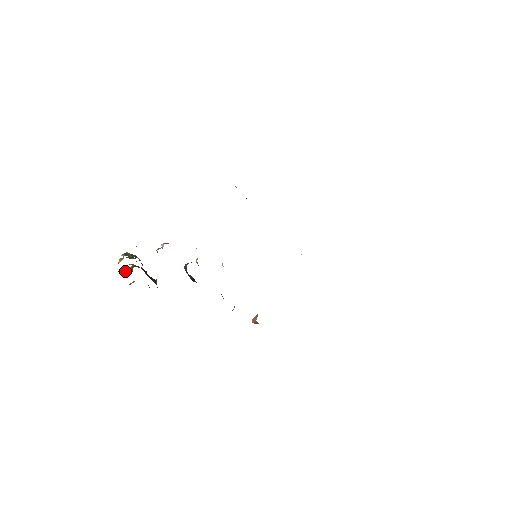
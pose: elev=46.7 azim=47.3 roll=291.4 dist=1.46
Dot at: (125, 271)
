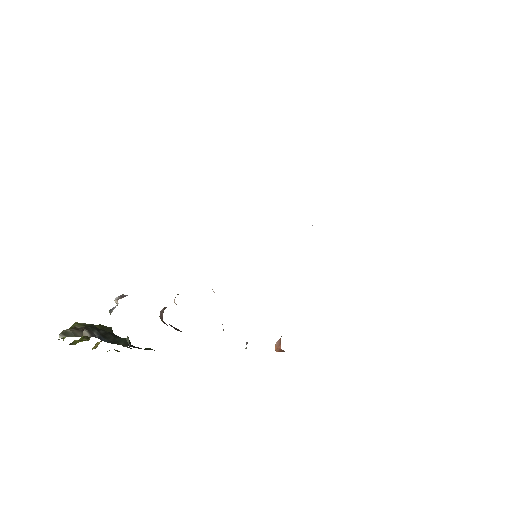
Dot at: (78, 341)
